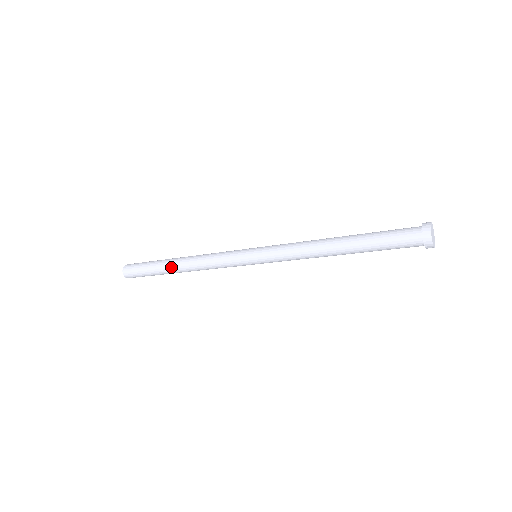
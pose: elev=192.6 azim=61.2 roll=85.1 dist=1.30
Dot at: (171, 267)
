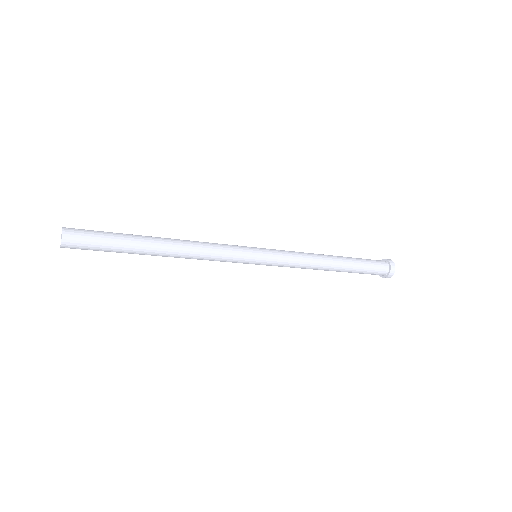
Dot at: (153, 247)
